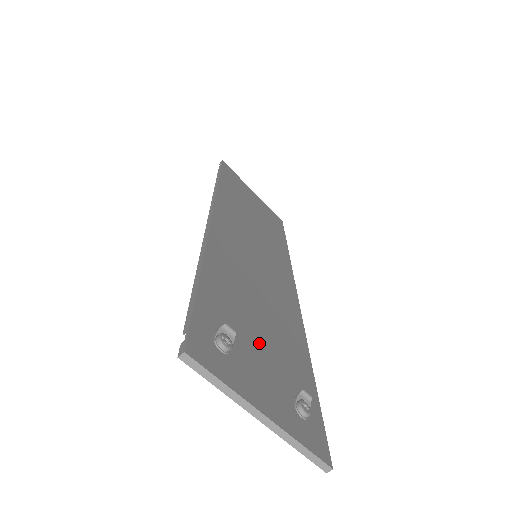
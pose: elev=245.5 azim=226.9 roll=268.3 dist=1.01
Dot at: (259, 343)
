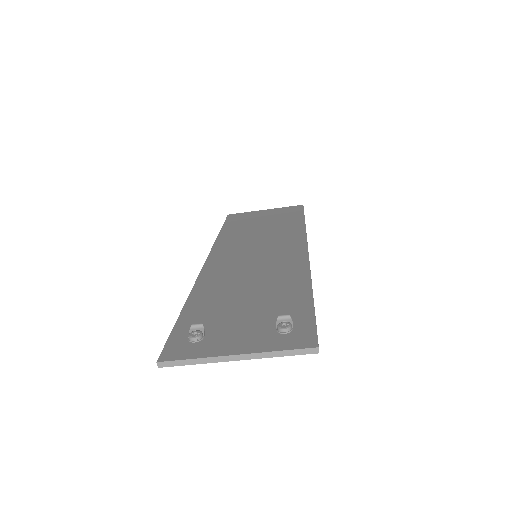
Dot at: (242, 314)
